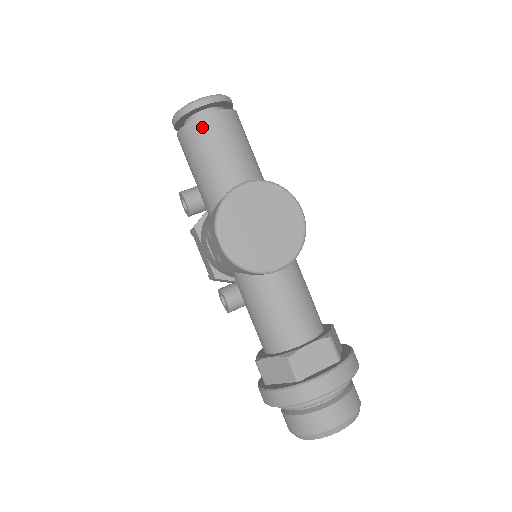
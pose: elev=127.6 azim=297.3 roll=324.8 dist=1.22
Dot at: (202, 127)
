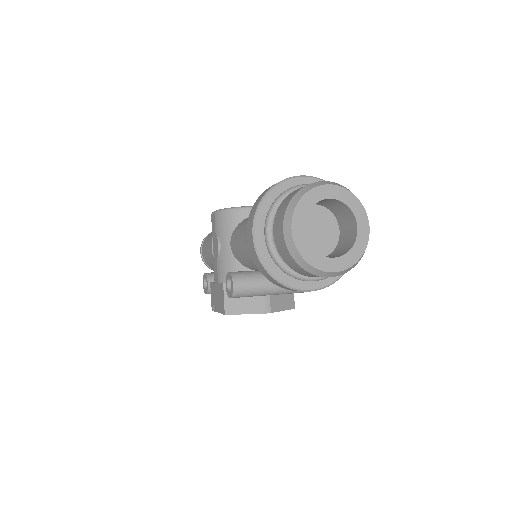
Dot at: occluded
